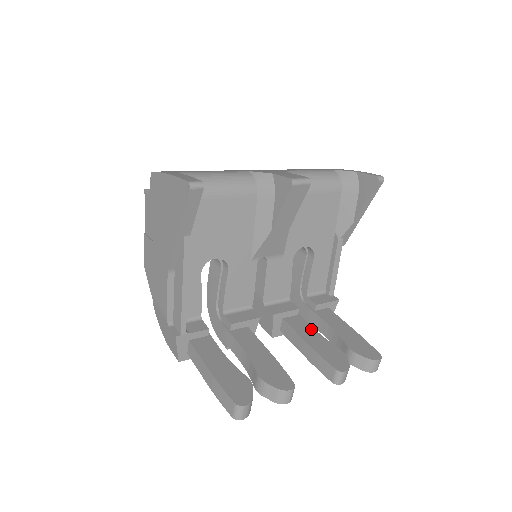
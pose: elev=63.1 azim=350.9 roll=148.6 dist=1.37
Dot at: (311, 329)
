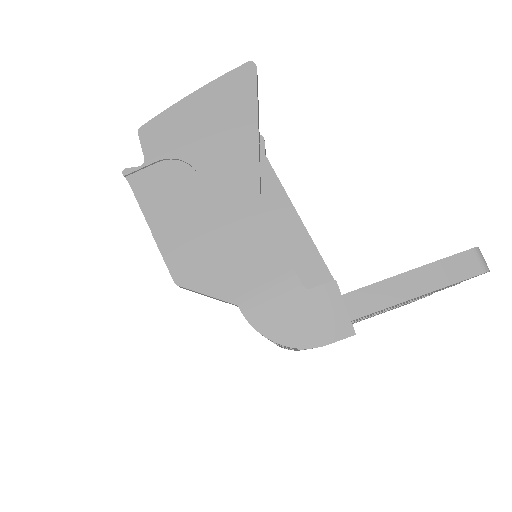
Dot at: occluded
